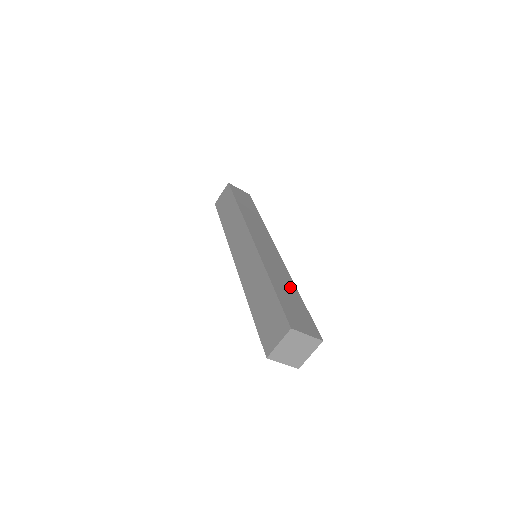
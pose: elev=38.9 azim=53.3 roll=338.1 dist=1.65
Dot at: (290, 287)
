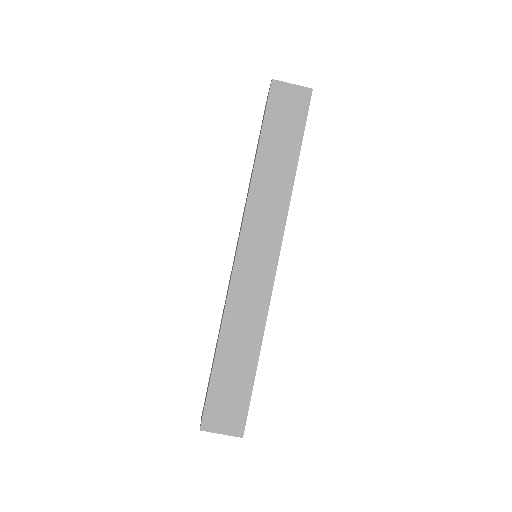
Dot at: occluded
